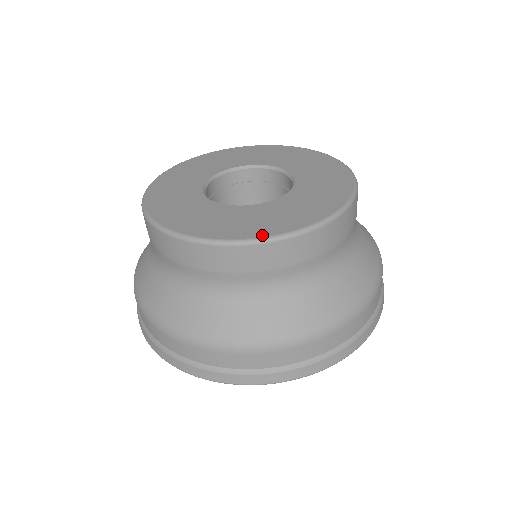
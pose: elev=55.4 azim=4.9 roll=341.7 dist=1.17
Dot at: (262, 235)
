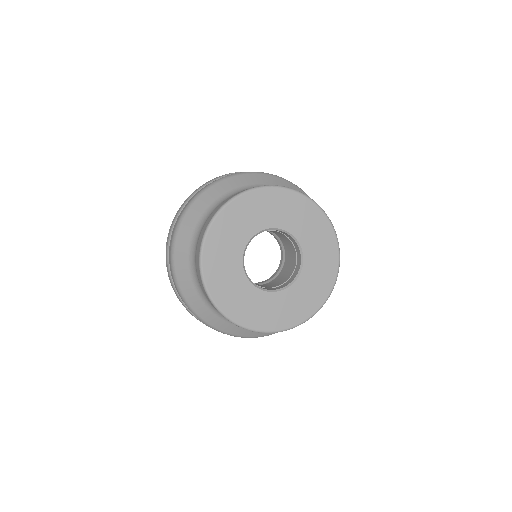
Dot at: (312, 313)
